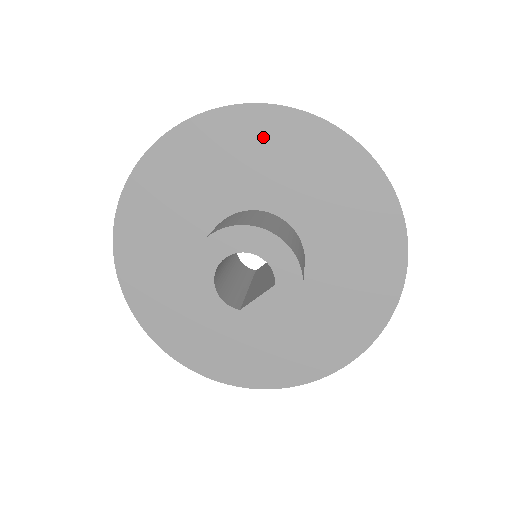
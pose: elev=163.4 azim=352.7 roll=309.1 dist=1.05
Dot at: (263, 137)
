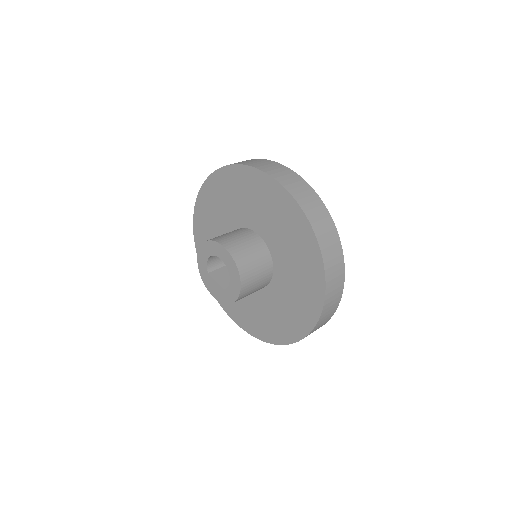
Dot at: (303, 247)
